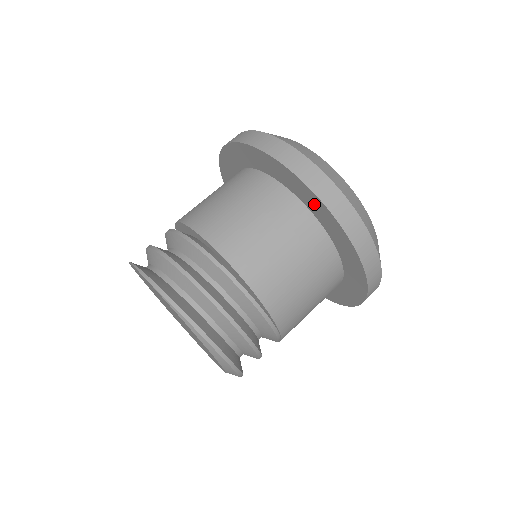
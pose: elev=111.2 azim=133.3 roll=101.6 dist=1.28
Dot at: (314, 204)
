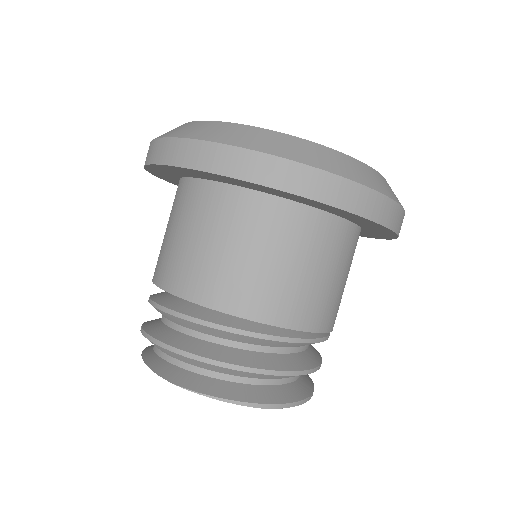
Dot at: (375, 228)
